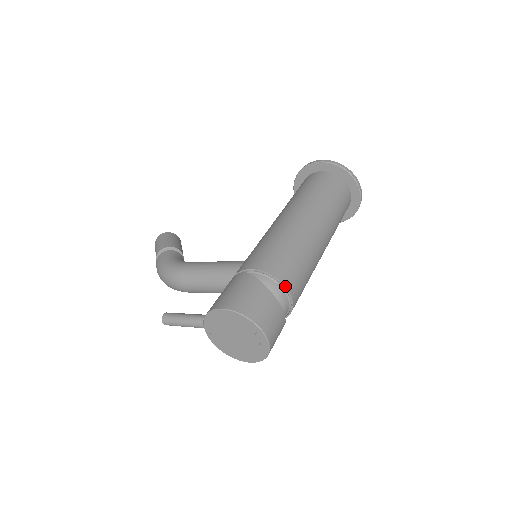
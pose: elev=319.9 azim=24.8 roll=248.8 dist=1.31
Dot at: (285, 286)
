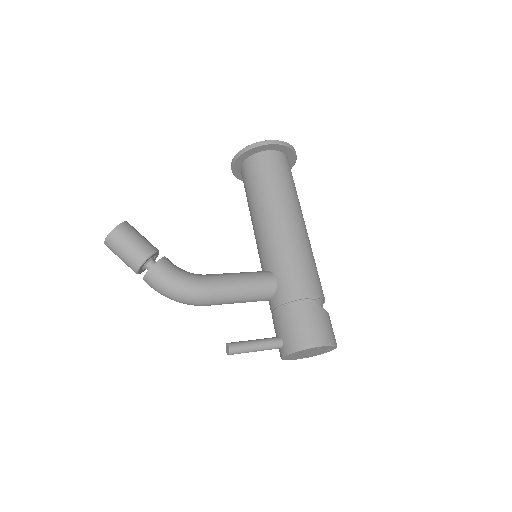
Dot at: occluded
